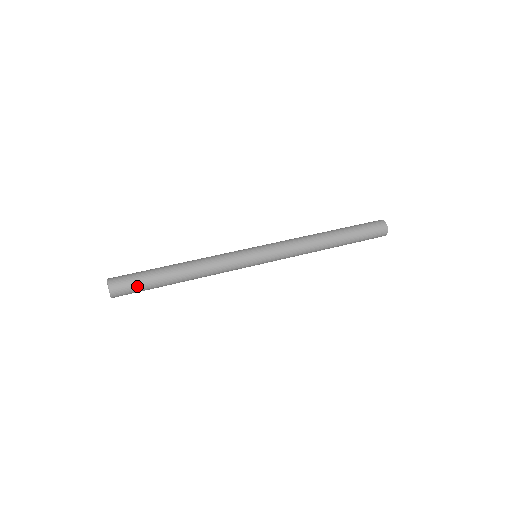
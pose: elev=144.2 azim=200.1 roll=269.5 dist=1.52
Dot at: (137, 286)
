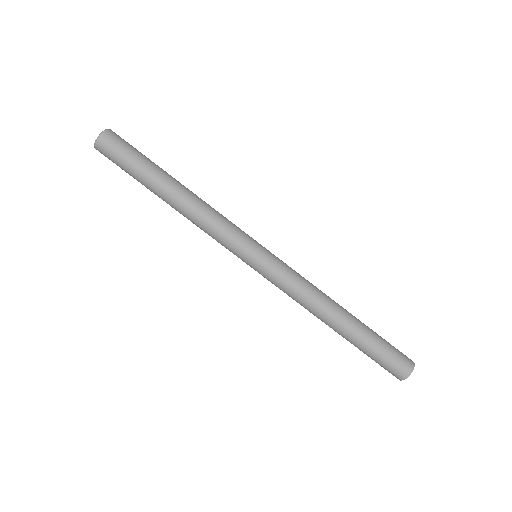
Dot at: (130, 152)
